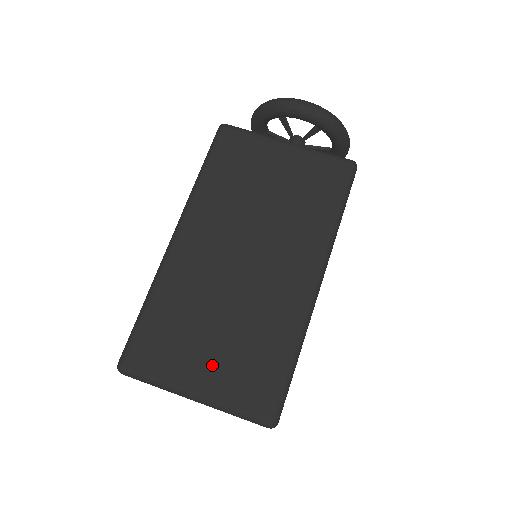
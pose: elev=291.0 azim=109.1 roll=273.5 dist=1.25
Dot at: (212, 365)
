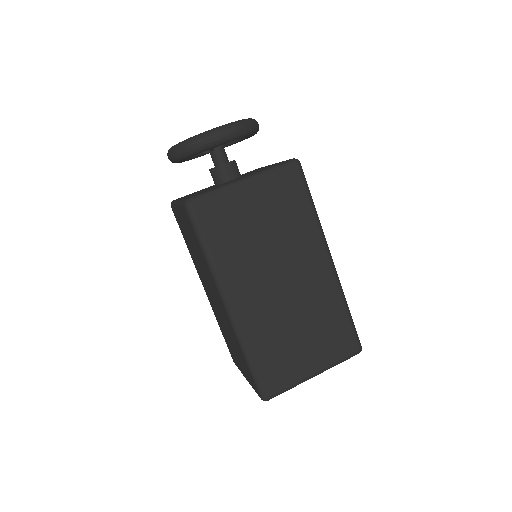
Dot at: (312, 354)
